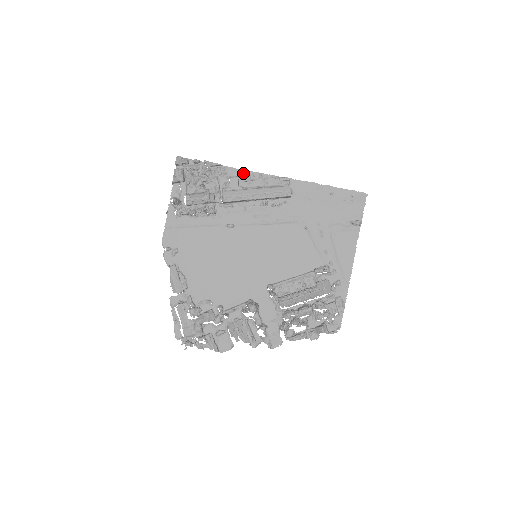
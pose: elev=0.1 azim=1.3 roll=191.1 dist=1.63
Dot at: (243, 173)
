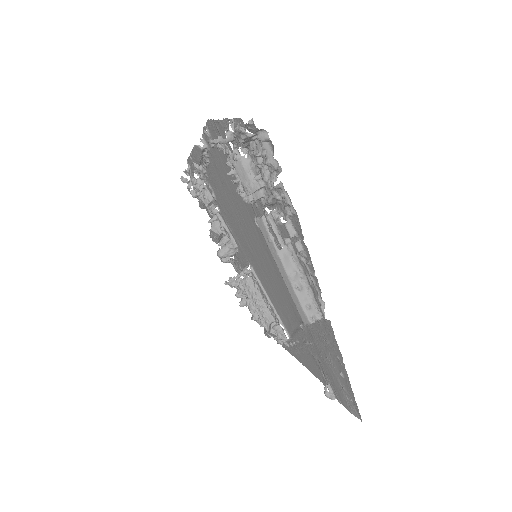
Dot at: (304, 244)
